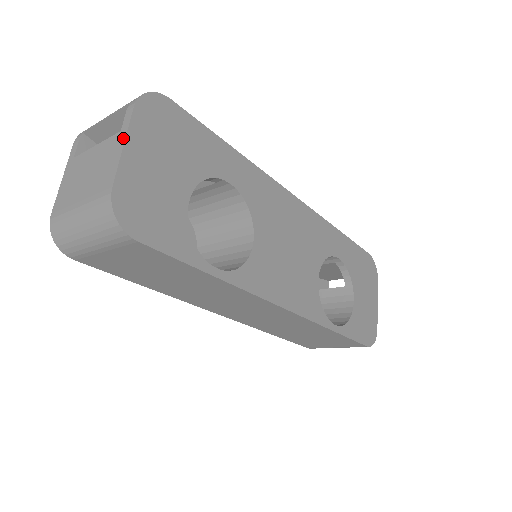
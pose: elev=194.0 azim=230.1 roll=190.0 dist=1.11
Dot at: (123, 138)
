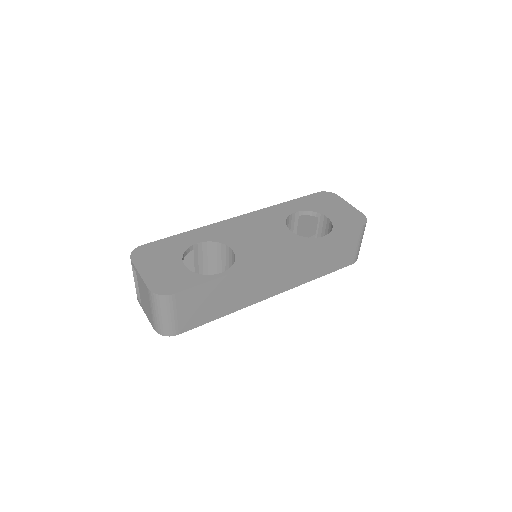
Dot at: (137, 272)
